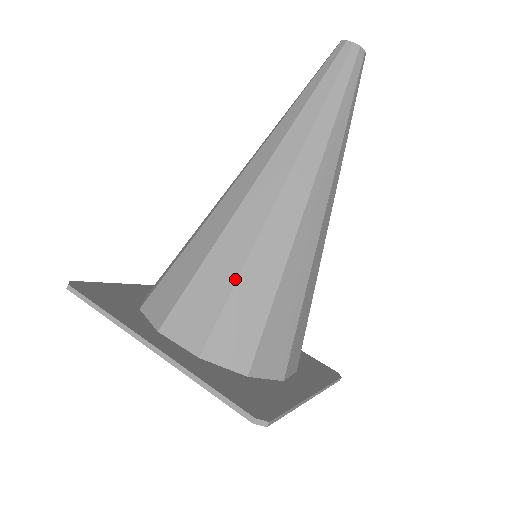
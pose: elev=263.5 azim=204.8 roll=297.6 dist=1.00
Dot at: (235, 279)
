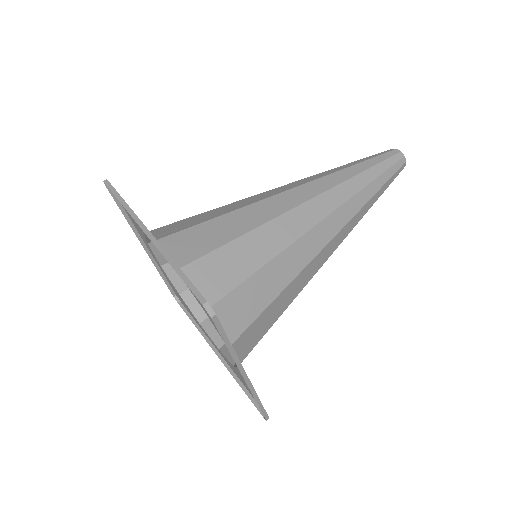
Dot at: (239, 235)
